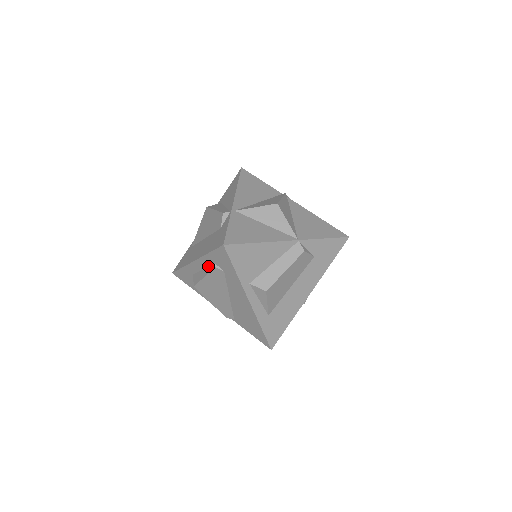
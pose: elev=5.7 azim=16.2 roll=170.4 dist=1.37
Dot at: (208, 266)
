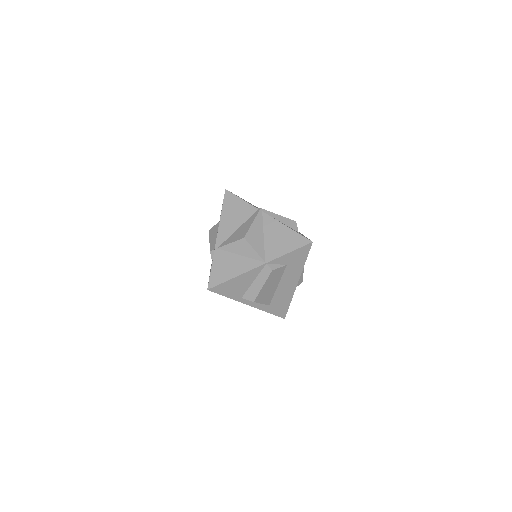
Dot at: occluded
